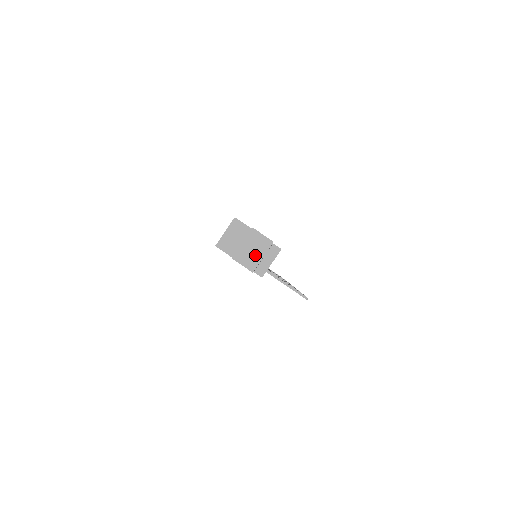
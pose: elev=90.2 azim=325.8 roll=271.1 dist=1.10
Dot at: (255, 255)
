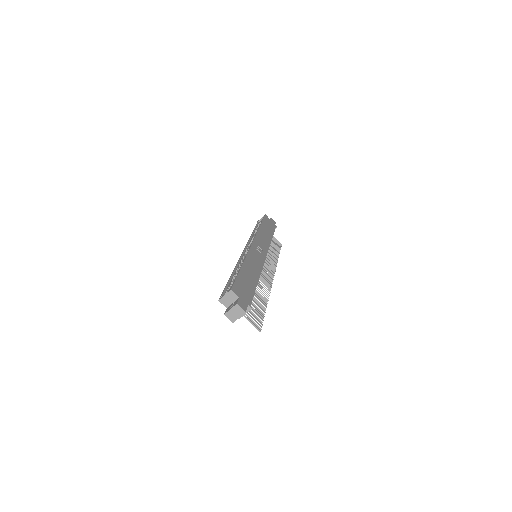
Dot at: (235, 316)
